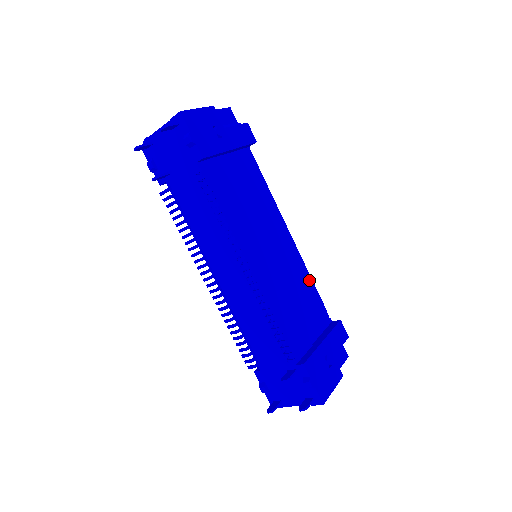
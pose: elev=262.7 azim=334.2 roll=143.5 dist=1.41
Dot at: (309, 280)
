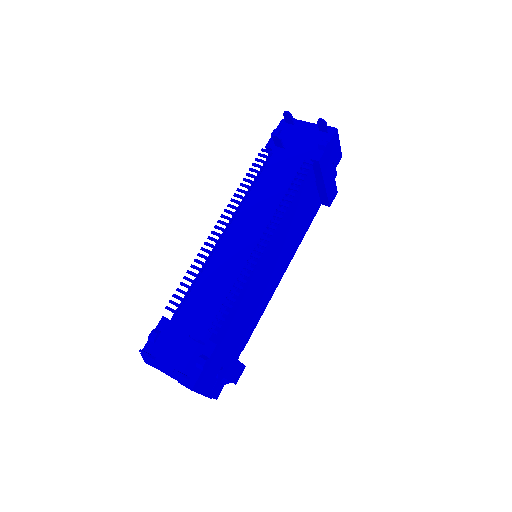
Dot at: (260, 316)
